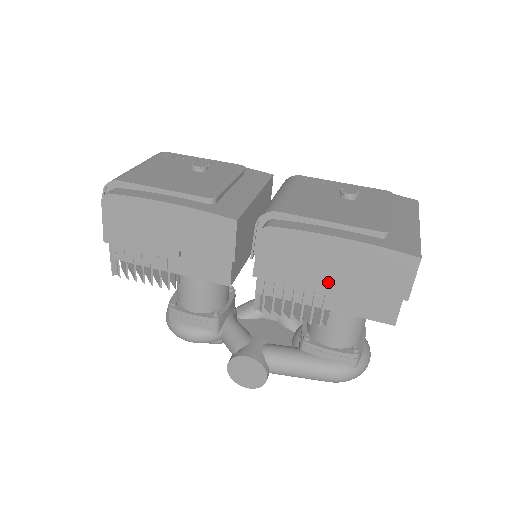
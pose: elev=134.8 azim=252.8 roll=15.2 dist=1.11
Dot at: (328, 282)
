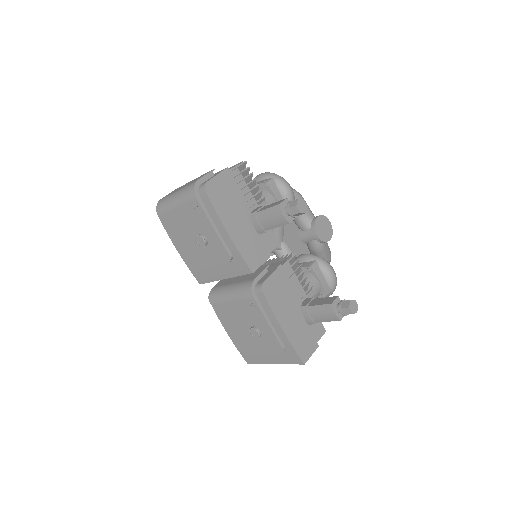
Dot at: occluded
